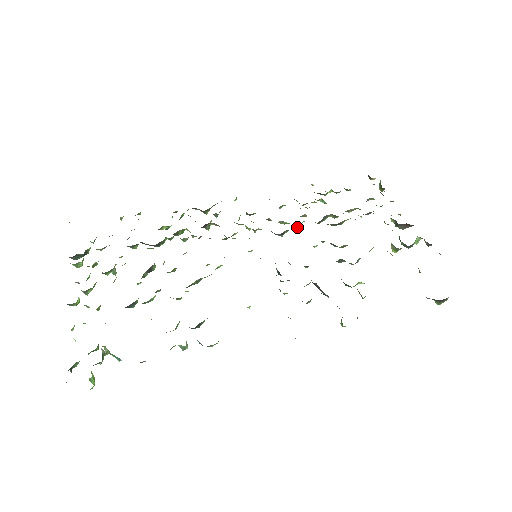
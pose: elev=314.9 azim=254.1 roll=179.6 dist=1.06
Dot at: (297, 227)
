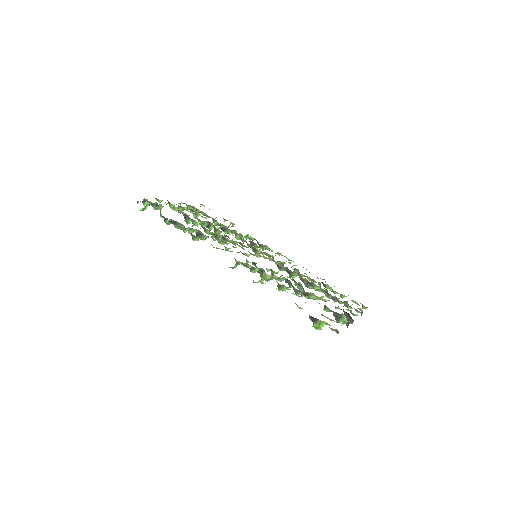
Dot at: occluded
